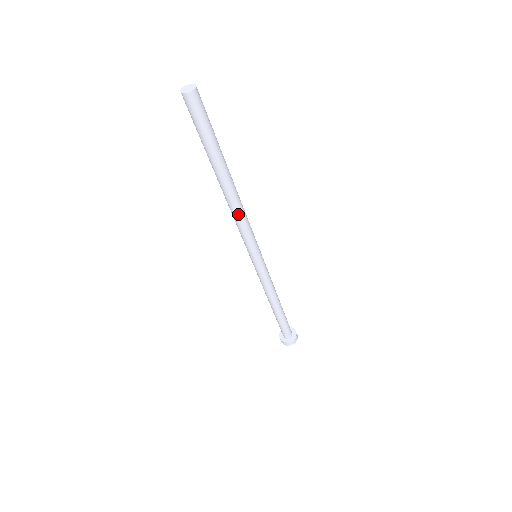
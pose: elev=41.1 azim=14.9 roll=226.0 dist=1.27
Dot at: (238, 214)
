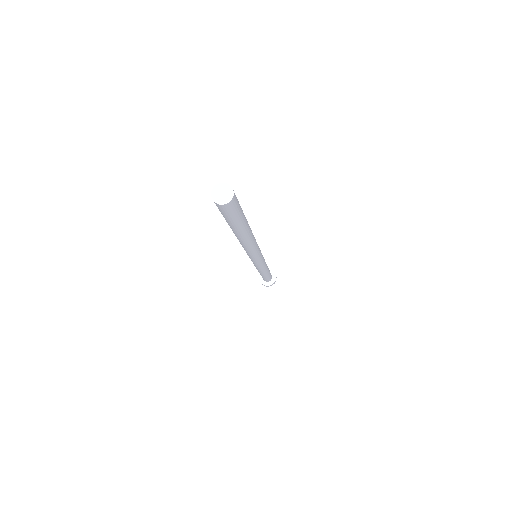
Dot at: (248, 249)
